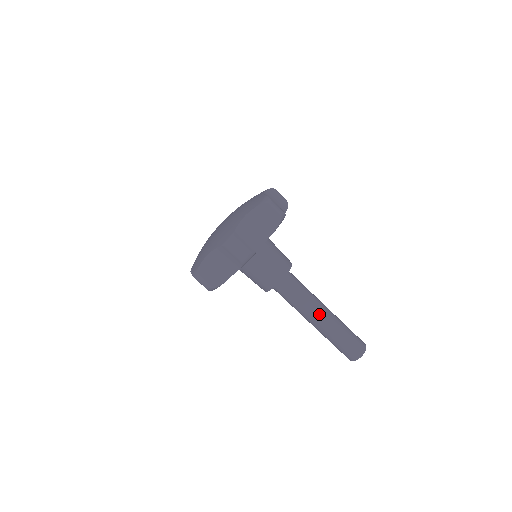
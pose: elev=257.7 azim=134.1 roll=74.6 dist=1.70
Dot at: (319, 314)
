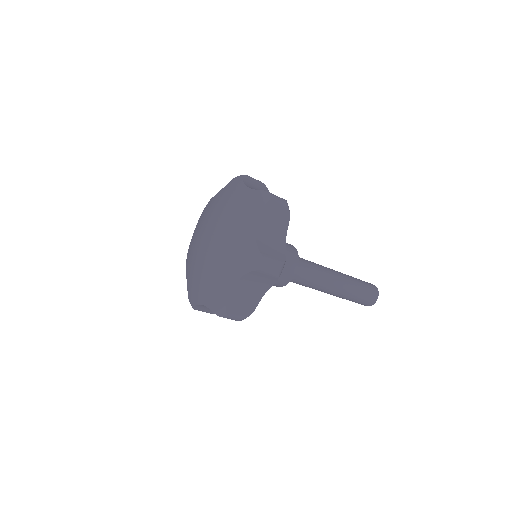
Dot at: occluded
